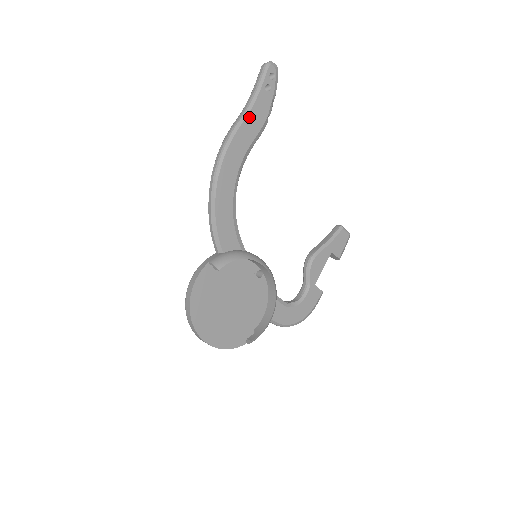
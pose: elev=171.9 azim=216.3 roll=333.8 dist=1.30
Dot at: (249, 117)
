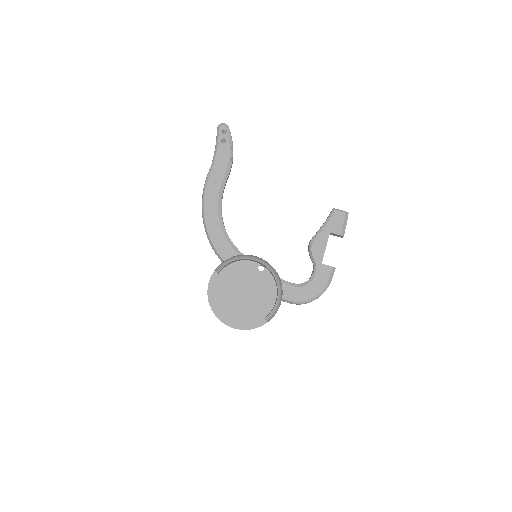
Dot at: (215, 166)
